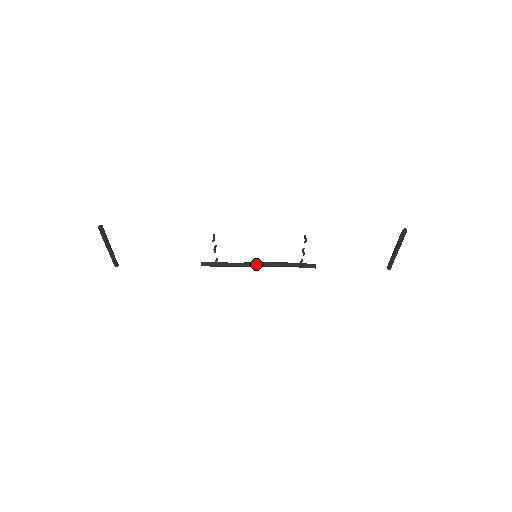
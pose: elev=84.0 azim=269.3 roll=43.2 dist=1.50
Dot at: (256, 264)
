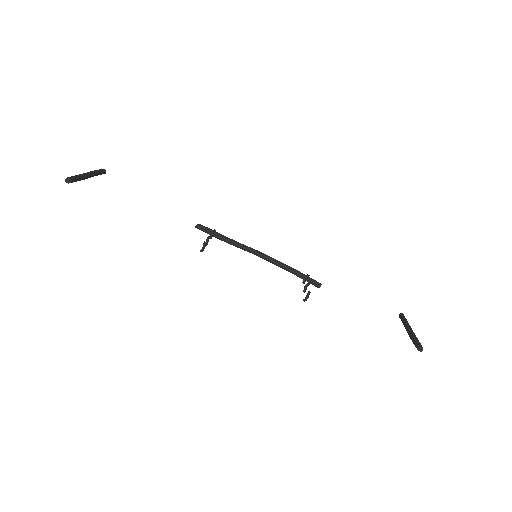
Dot at: (256, 255)
